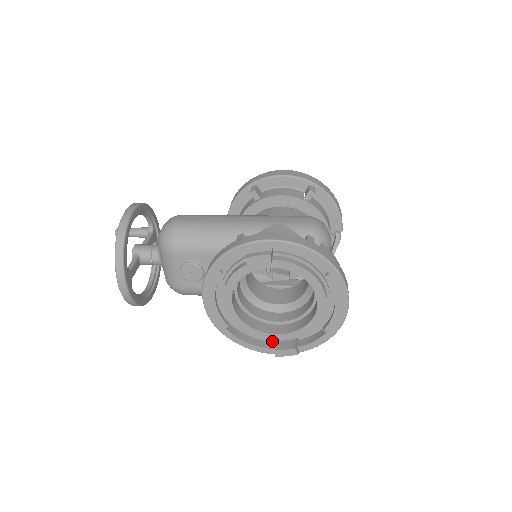
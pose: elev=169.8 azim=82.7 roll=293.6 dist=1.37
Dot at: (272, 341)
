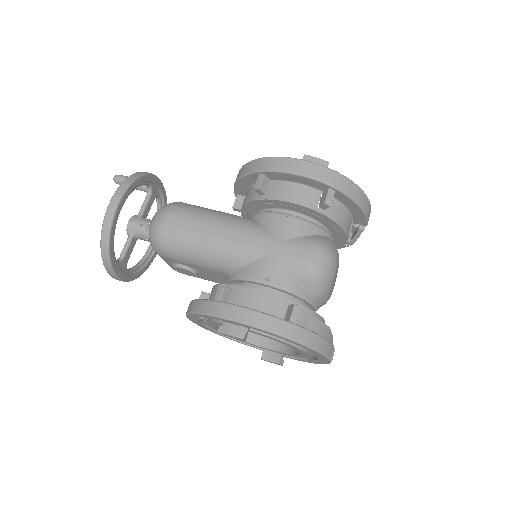
Dot at: occluded
